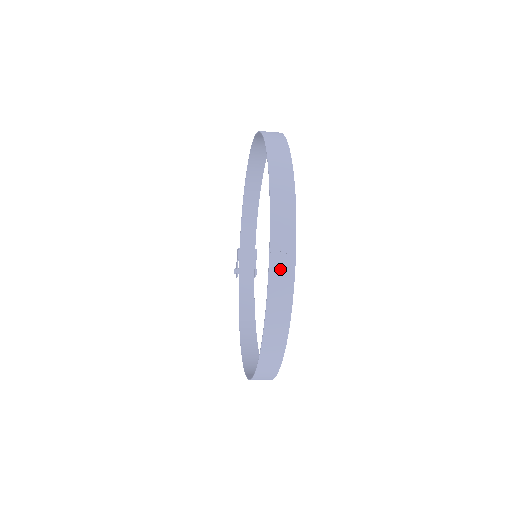
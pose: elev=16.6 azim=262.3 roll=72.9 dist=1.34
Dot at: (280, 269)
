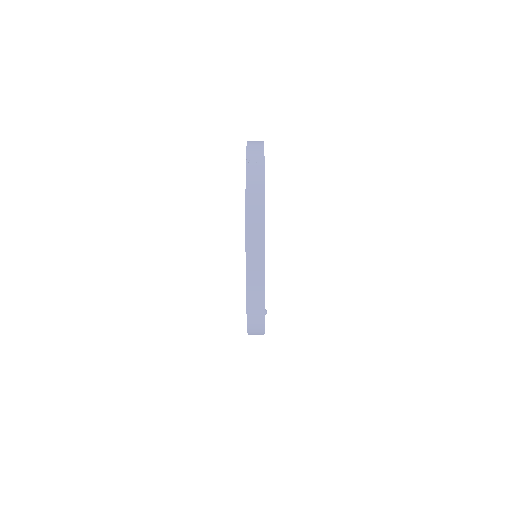
Dot at: (254, 166)
